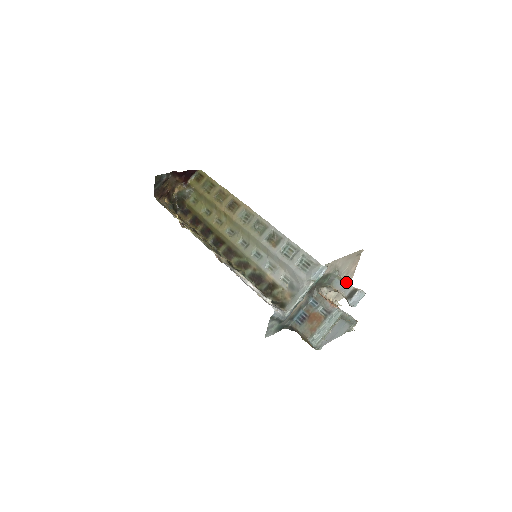
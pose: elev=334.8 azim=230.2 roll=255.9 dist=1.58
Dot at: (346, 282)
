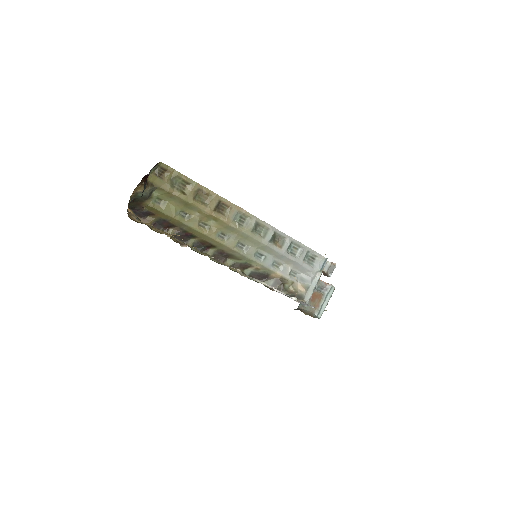
Dot at: occluded
